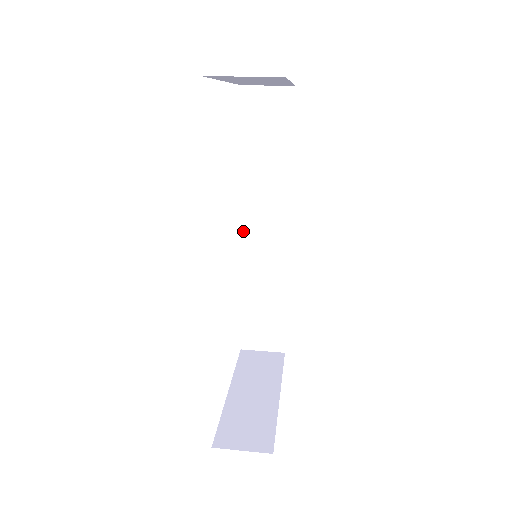
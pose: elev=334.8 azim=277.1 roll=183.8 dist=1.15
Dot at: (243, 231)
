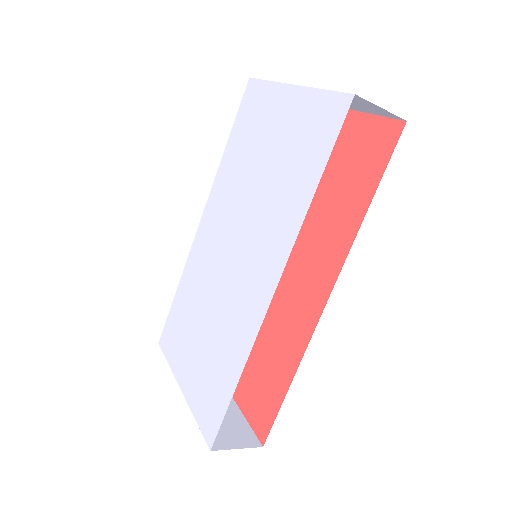
Dot at: (202, 222)
